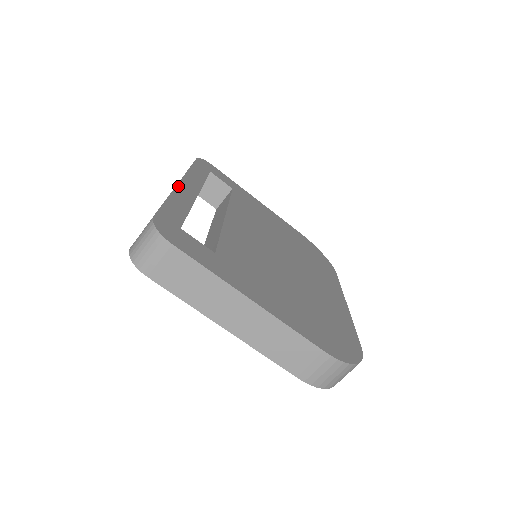
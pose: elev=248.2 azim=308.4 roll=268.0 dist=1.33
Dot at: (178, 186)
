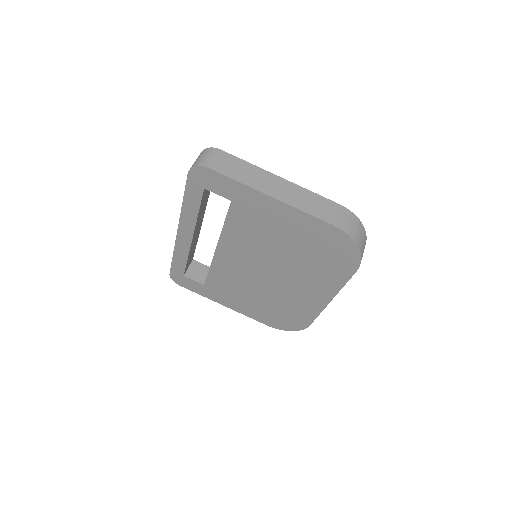
Dot at: occluded
